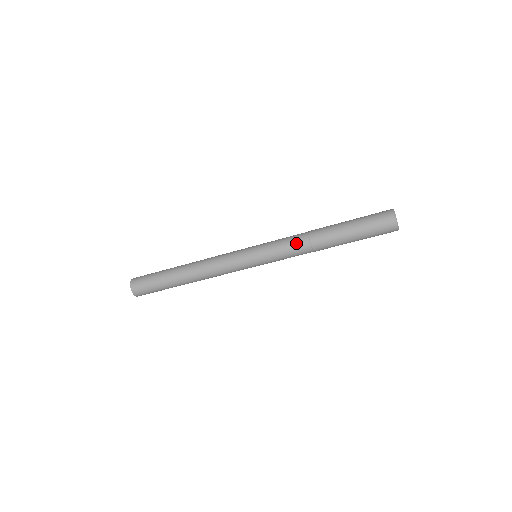
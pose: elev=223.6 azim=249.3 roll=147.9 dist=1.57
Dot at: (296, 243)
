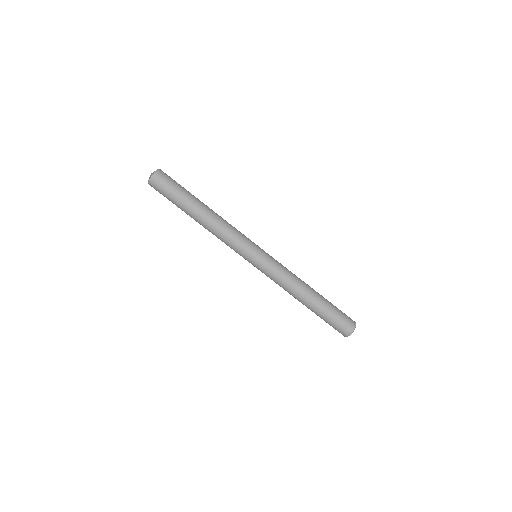
Dot at: (289, 280)
